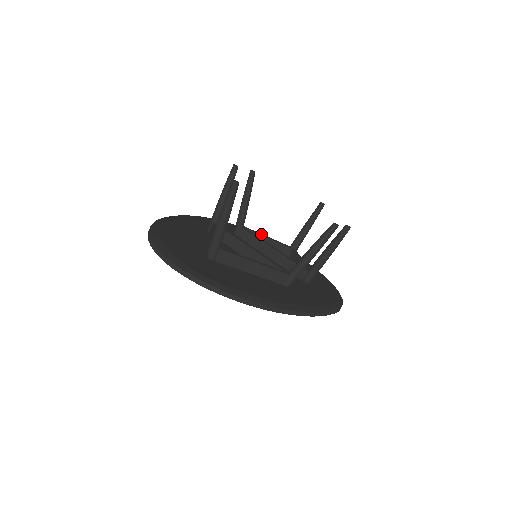
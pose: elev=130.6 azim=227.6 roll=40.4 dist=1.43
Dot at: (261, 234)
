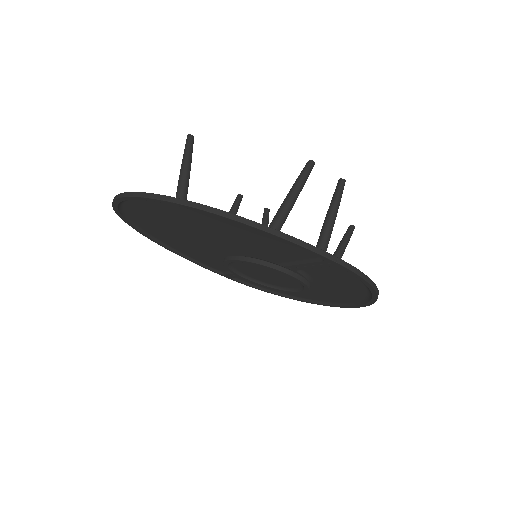
Dot at: occluded
